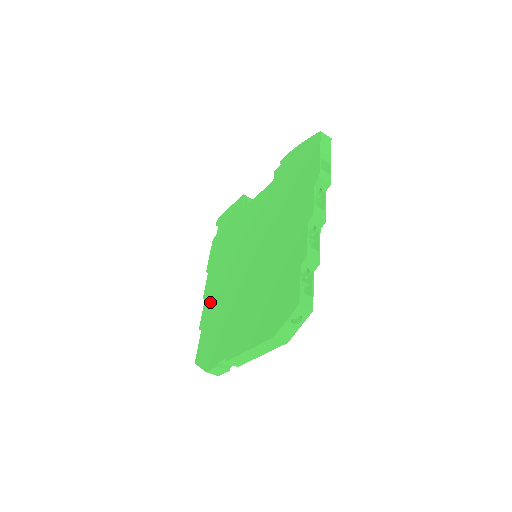
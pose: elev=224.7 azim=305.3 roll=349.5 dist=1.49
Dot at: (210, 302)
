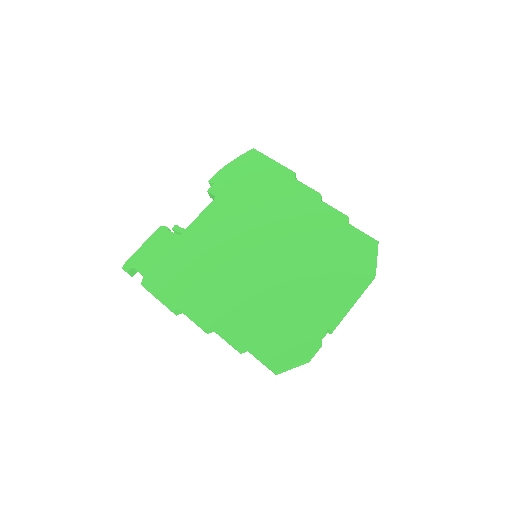
Dot at: (228, 321)
